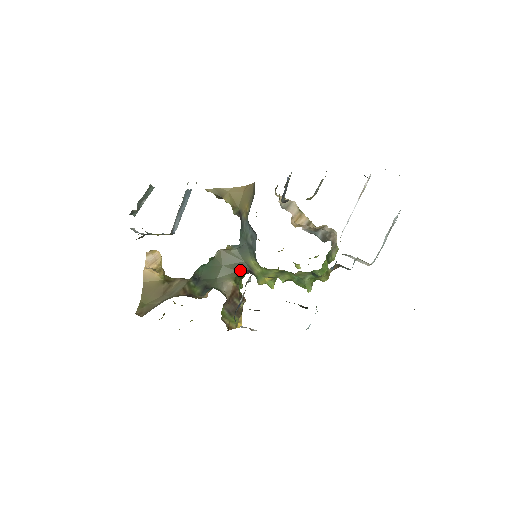
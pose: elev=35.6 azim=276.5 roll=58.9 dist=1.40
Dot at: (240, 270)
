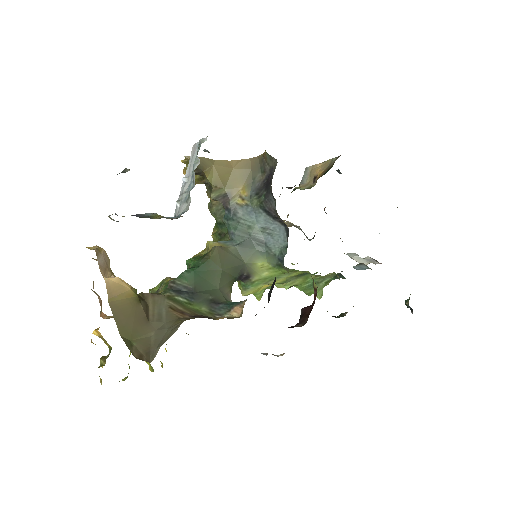
Dot at: (238, 276)
